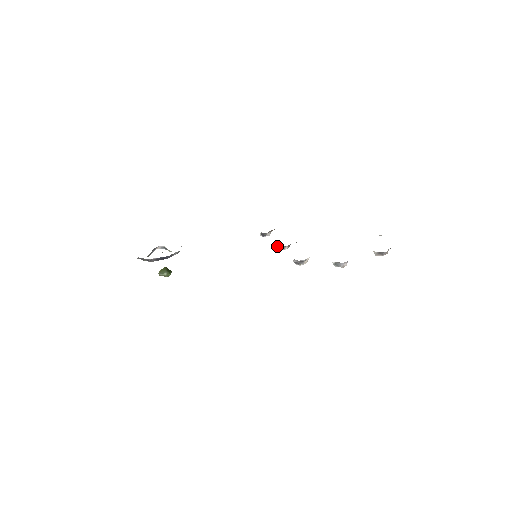
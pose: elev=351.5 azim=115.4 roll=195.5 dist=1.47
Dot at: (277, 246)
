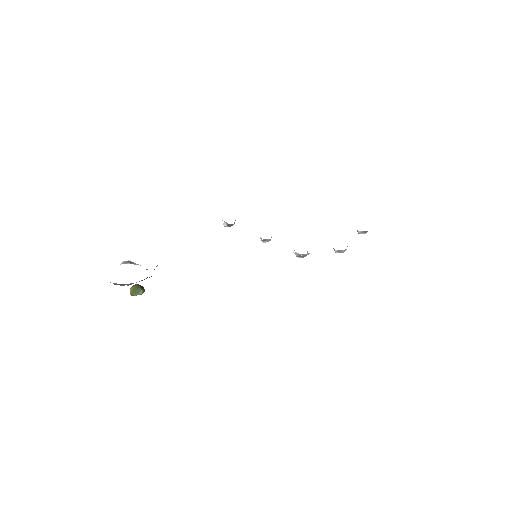
Dot at: (263, 239)
